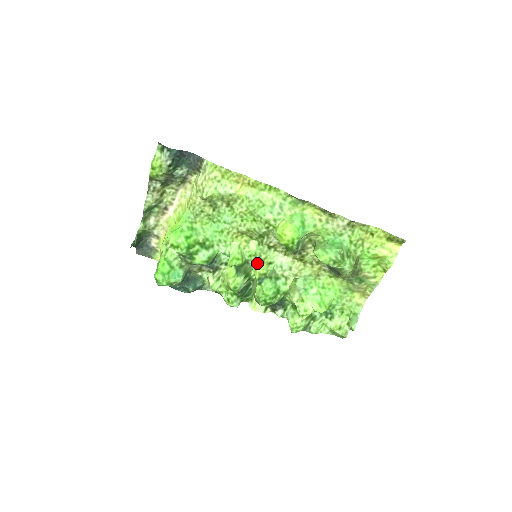
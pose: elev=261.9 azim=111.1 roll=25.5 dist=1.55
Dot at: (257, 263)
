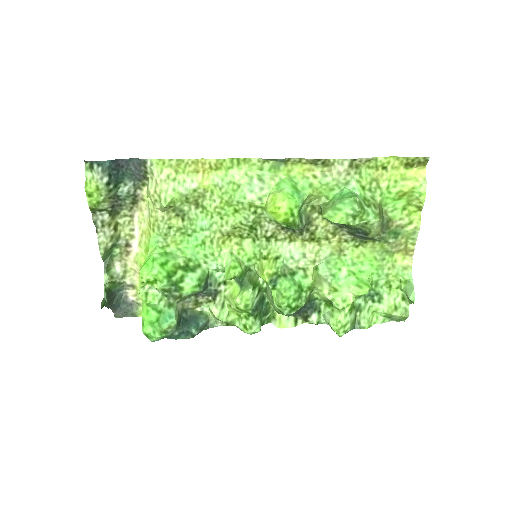
Dot at: (261, 264)
